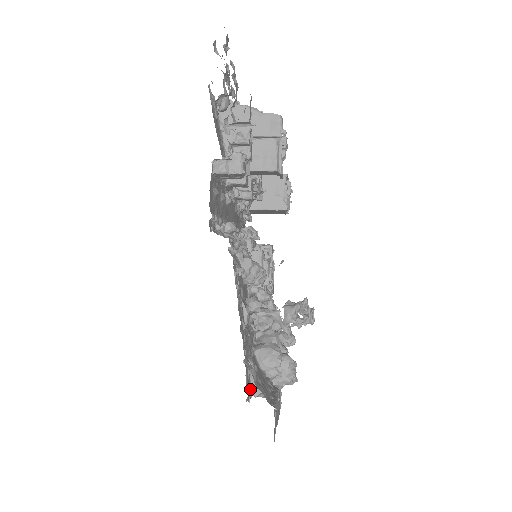
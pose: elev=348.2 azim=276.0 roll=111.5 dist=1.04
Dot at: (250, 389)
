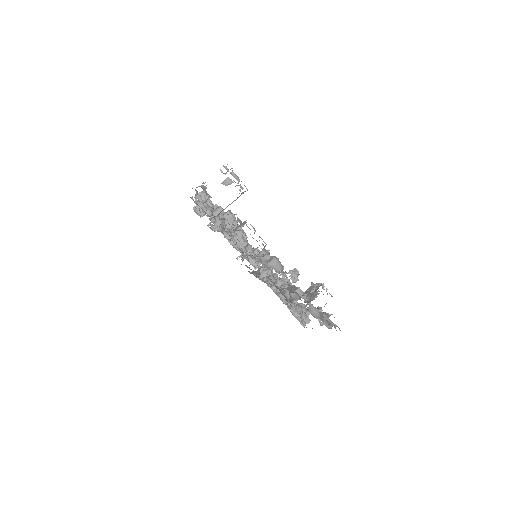
Dot at: occluded
